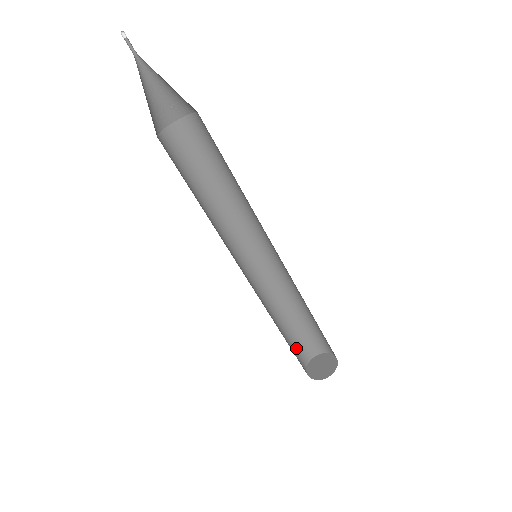
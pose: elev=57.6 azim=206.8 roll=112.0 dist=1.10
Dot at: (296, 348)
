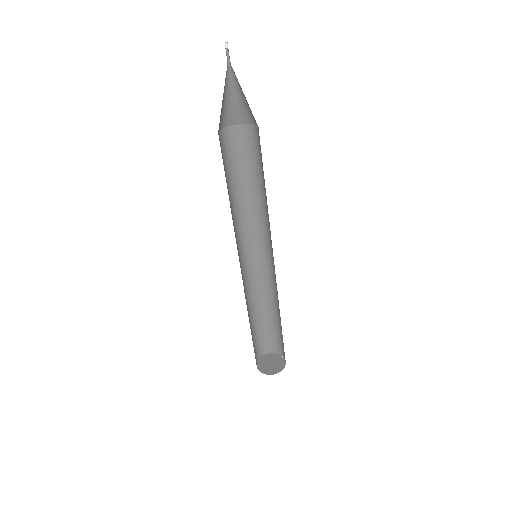
Dot at: (254, 346)
